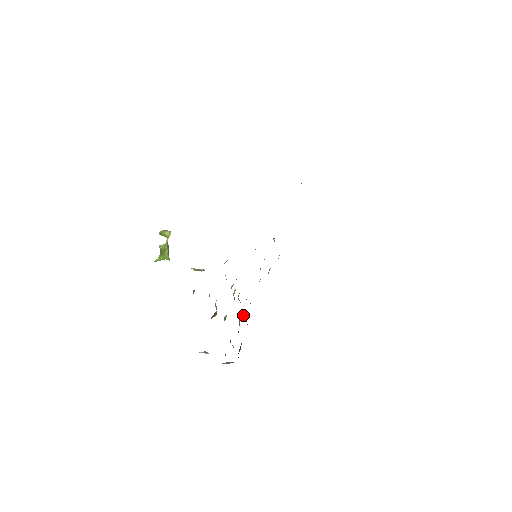
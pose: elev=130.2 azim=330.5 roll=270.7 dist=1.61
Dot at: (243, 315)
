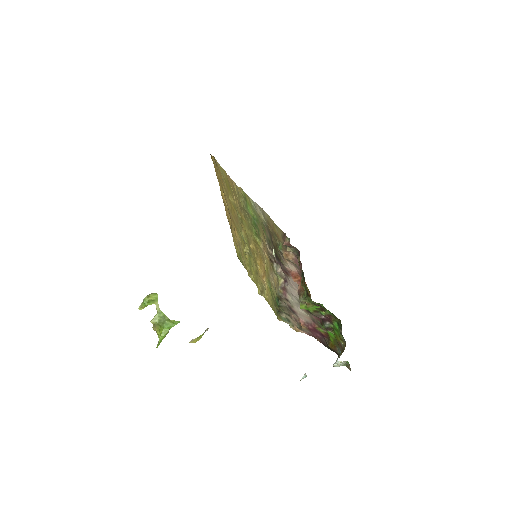
Dot at: (294, 321)
